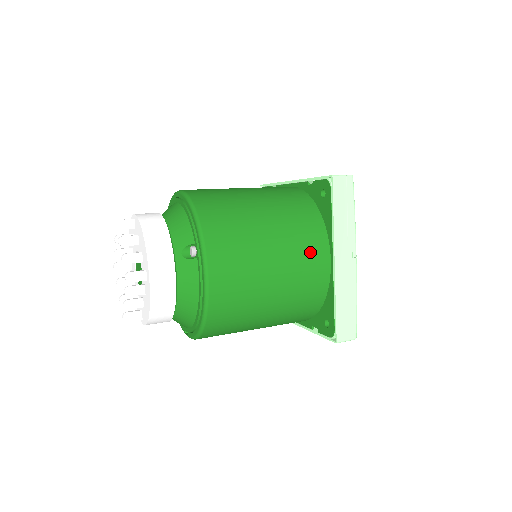
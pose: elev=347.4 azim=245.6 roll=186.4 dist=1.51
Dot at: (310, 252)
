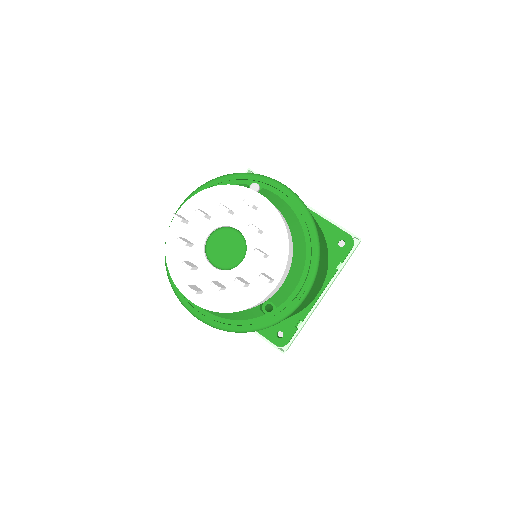
Dot at: occluded
